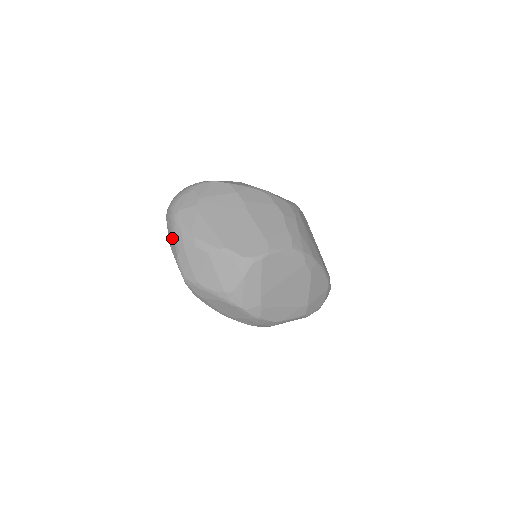
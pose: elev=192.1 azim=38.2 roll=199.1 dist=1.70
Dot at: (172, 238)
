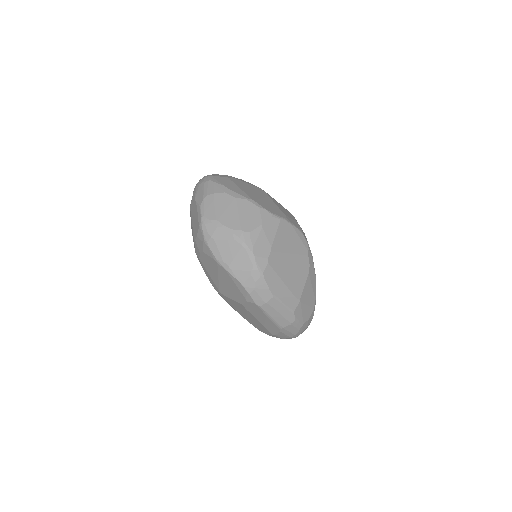
Dot at: (201, 190)
